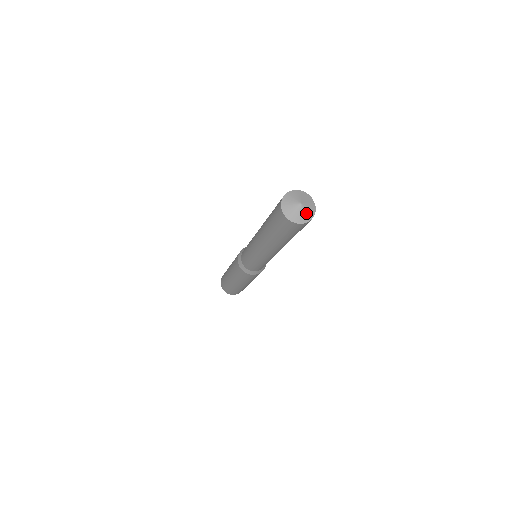
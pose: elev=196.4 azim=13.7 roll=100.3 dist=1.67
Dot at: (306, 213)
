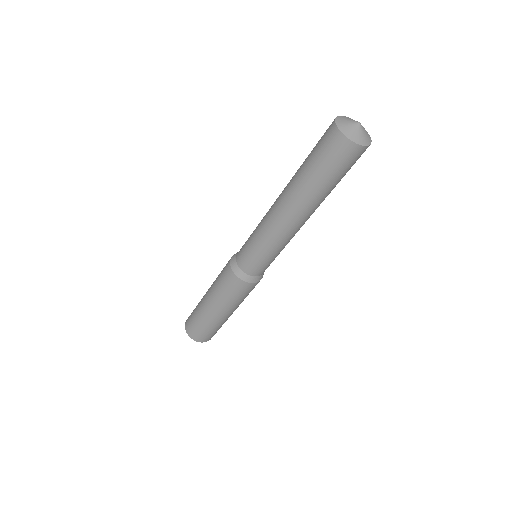
Dot at: (361, 135)
